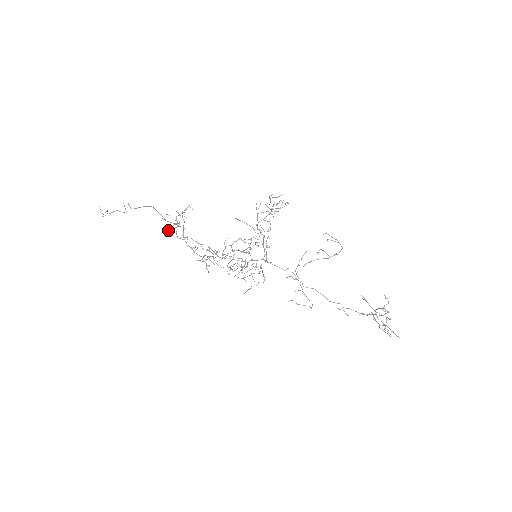
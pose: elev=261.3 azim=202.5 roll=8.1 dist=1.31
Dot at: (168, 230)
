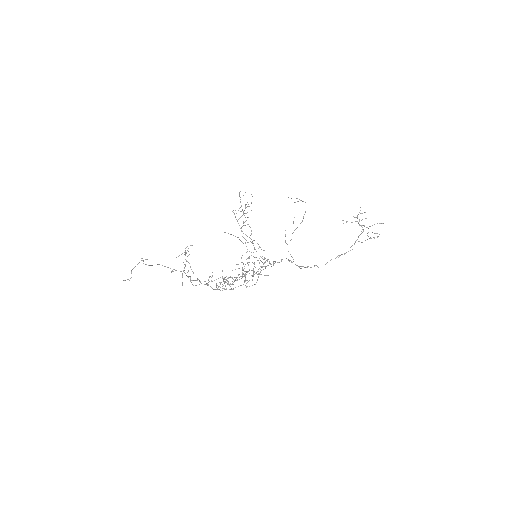
Dot at: (183, 271)
